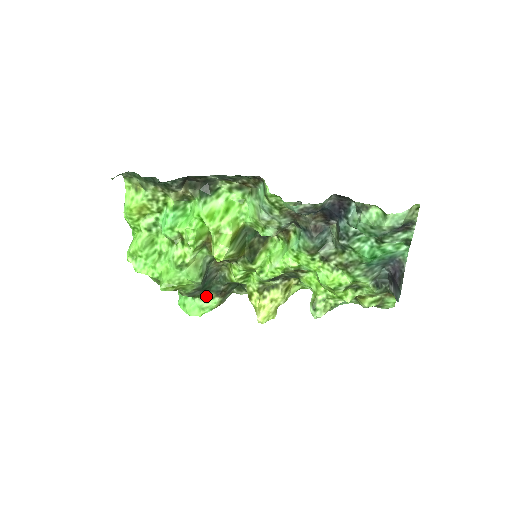
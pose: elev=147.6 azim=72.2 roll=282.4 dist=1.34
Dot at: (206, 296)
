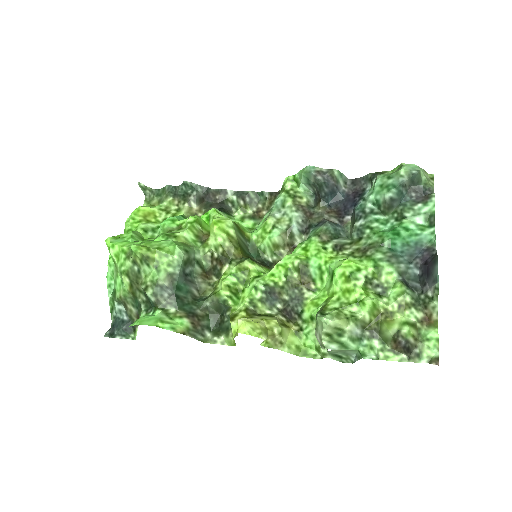
Dot at: (173, 312)
